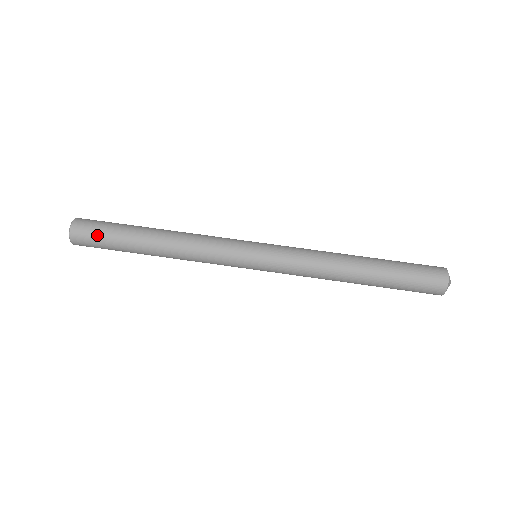
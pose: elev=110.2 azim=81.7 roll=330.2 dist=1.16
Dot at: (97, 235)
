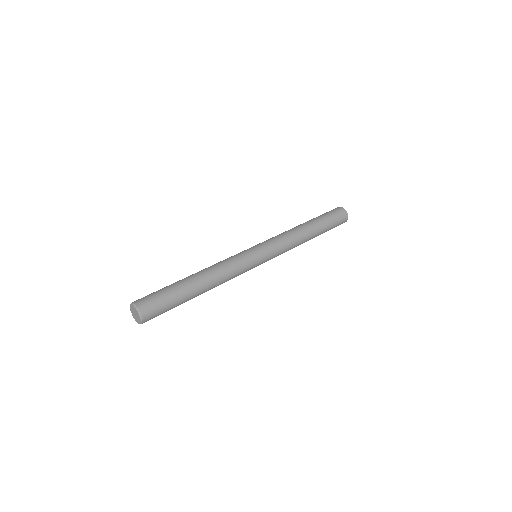
Dot at: (153, 293)
